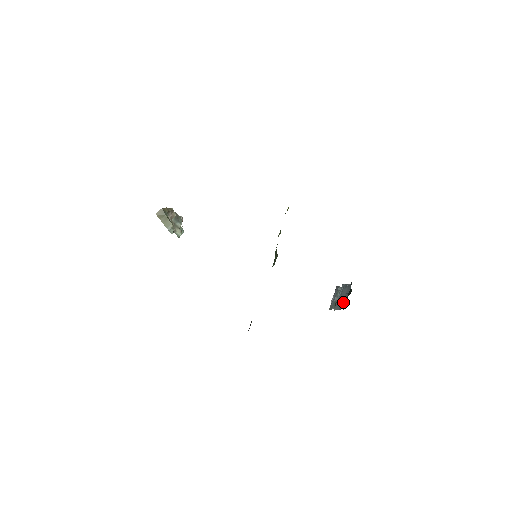
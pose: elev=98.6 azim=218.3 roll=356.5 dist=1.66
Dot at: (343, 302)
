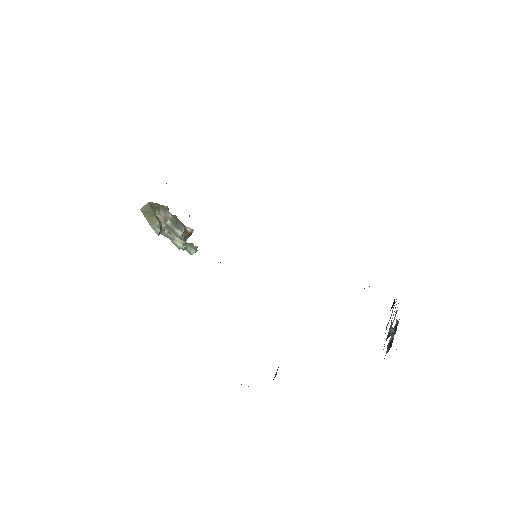
Dot at: (389, 329)
